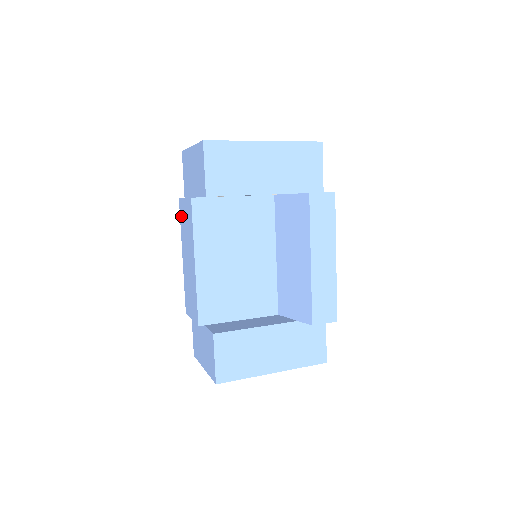
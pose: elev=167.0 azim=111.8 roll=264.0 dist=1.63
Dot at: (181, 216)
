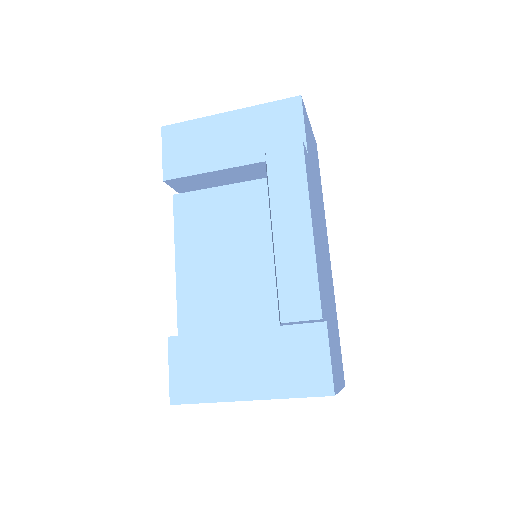
Dot at: occluded
